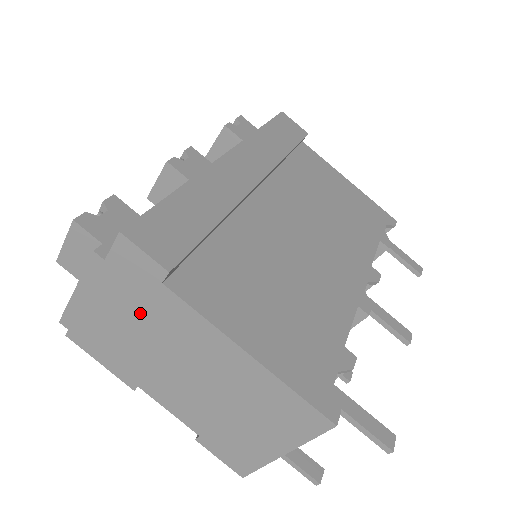
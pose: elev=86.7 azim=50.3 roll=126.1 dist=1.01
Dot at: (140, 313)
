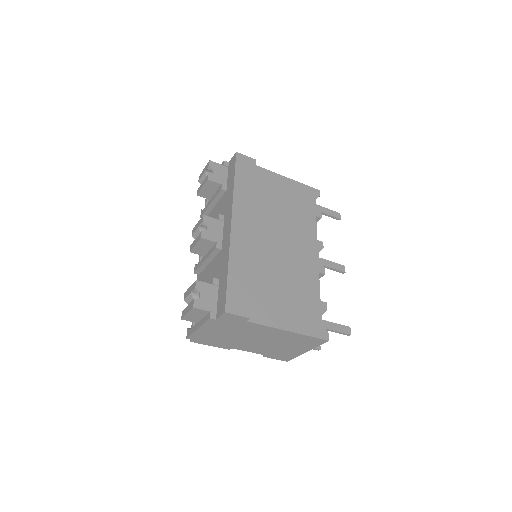
Dot at: (234, 330)
